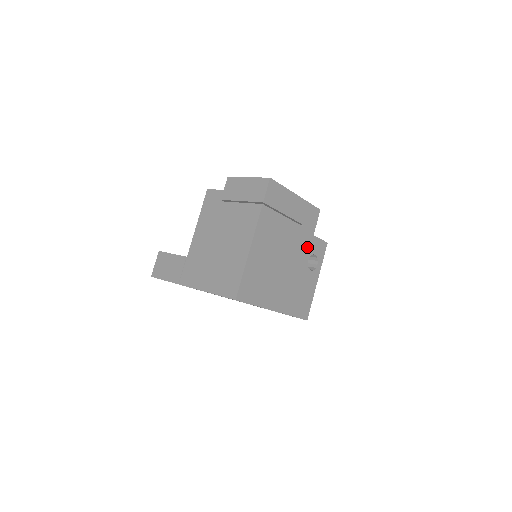
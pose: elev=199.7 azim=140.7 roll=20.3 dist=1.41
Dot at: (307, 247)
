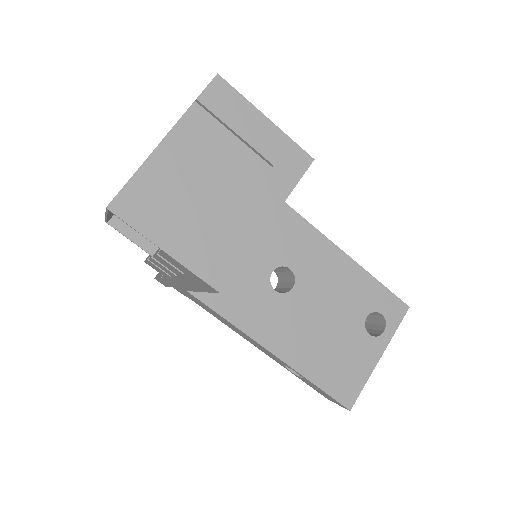
Dot at: (276, 201)
